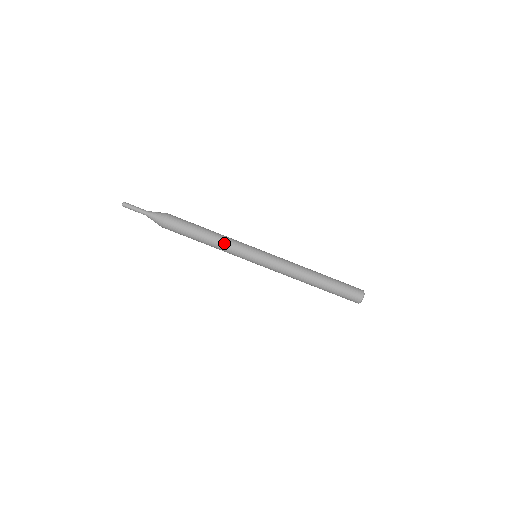
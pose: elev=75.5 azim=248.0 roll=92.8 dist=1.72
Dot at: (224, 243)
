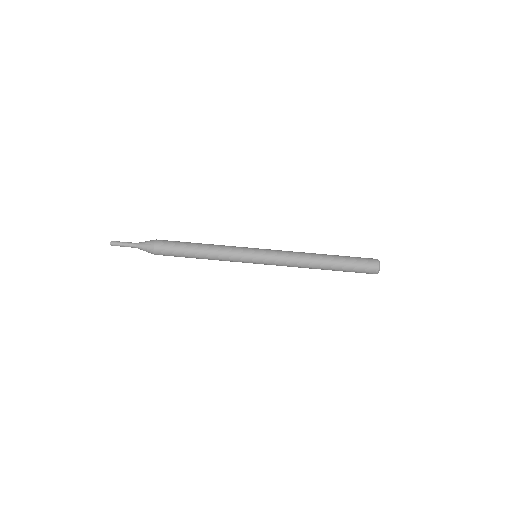
Dot at: (219, 254)
